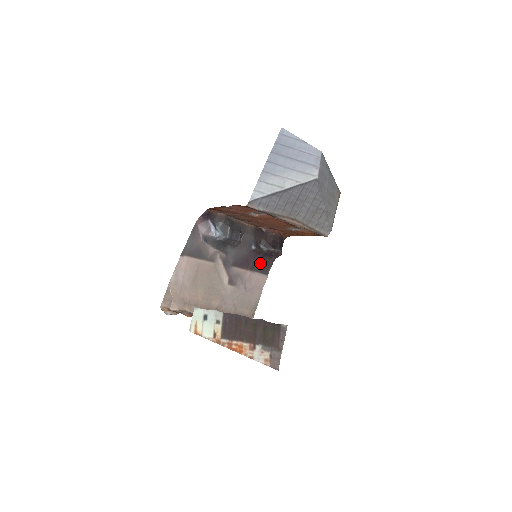
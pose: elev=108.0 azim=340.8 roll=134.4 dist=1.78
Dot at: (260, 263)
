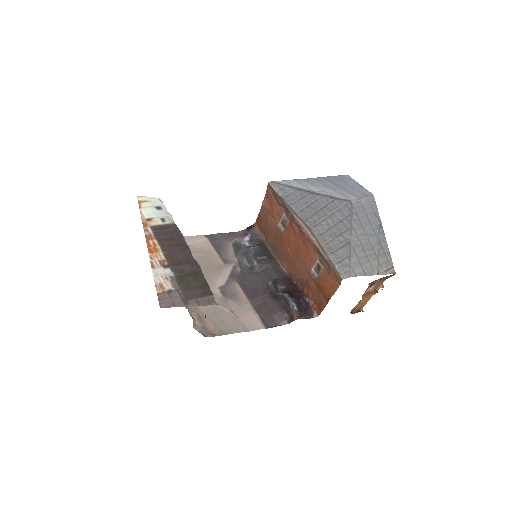
Dot at: (267, 308)
